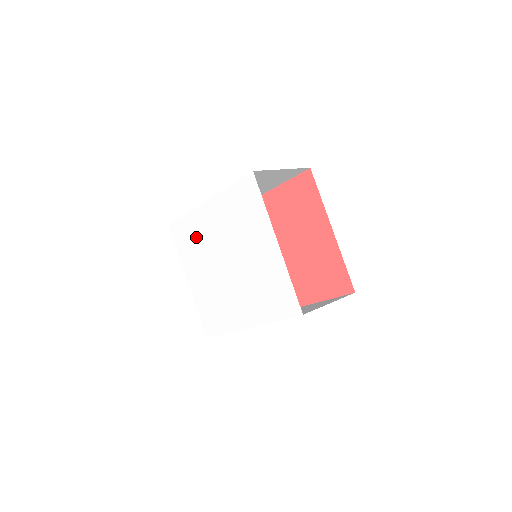
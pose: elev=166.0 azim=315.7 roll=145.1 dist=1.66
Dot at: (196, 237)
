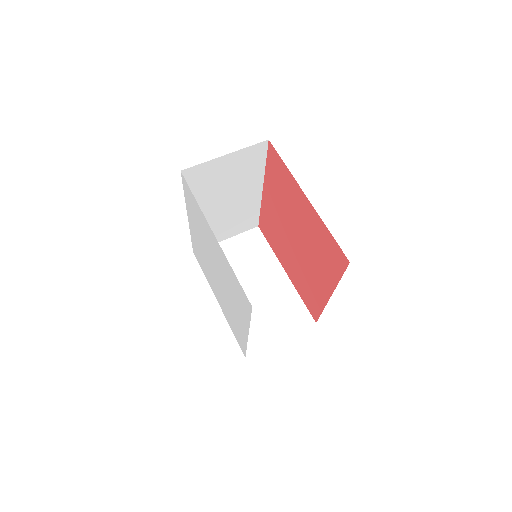
Dot at: (201, 256)
